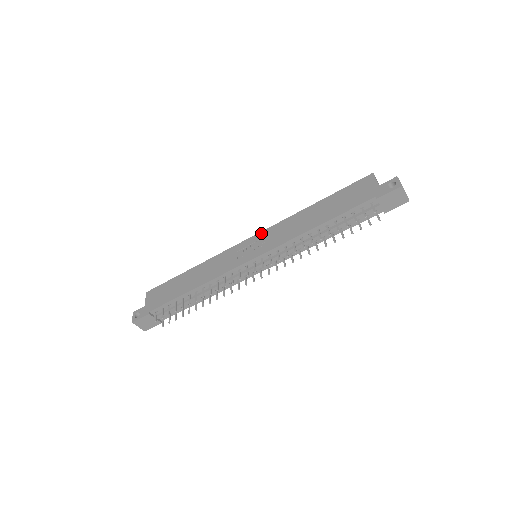
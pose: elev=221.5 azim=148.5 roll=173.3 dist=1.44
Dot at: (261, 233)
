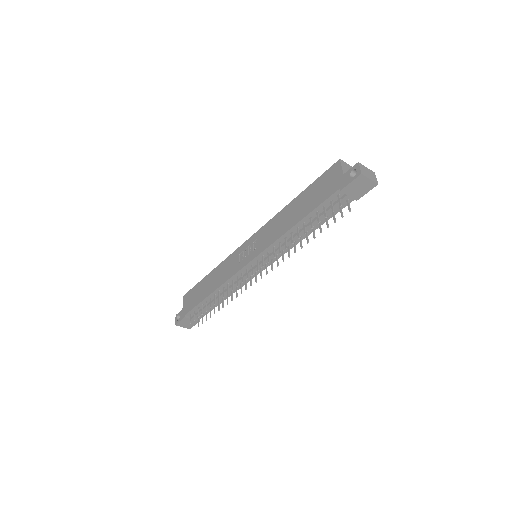
Dot at: (255, 234)
